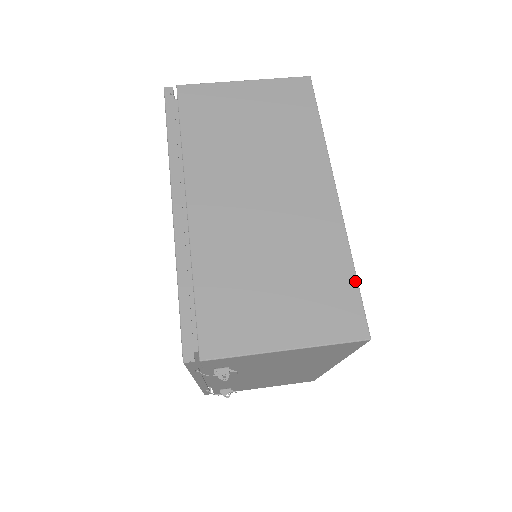
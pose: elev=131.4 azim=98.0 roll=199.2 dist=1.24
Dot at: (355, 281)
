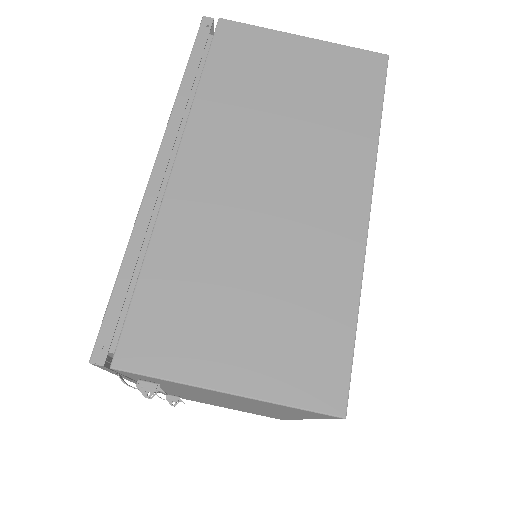
Dot at: (352, 332)
